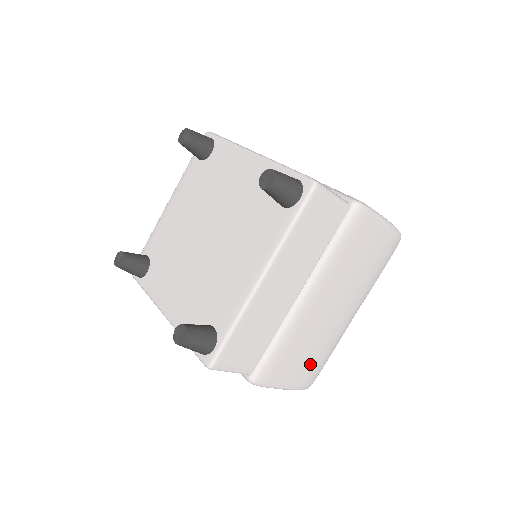
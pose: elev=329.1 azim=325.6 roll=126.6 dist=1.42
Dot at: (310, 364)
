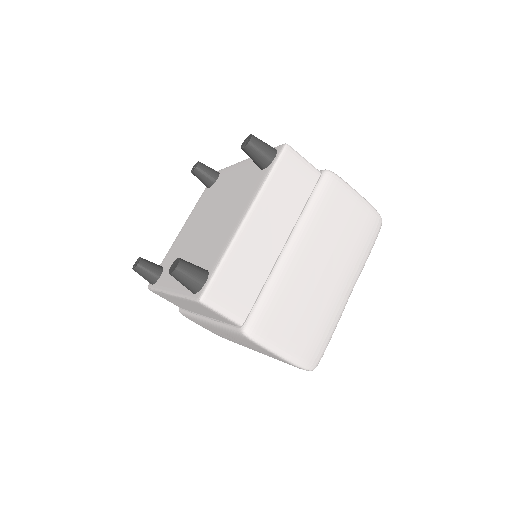
Dot at: (308, 333)
